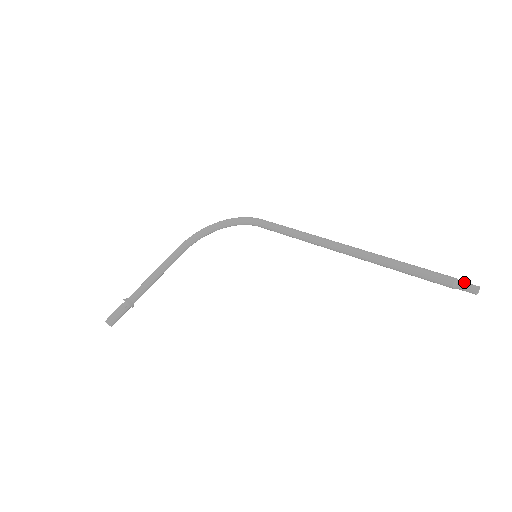
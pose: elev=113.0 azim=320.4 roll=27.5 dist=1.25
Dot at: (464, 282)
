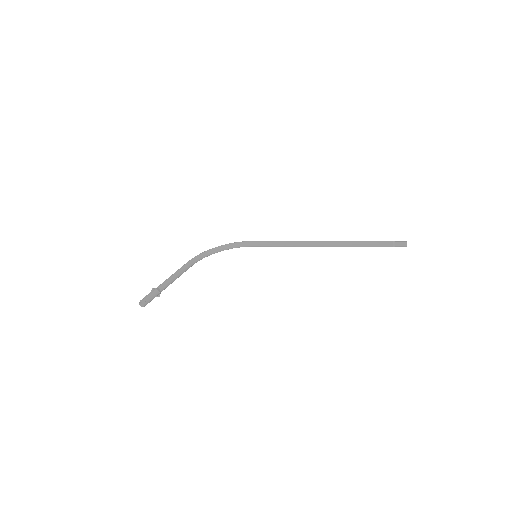
Dot at: (398, 241)
